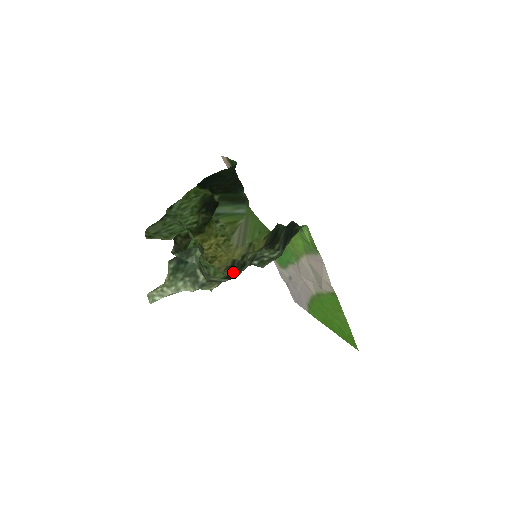
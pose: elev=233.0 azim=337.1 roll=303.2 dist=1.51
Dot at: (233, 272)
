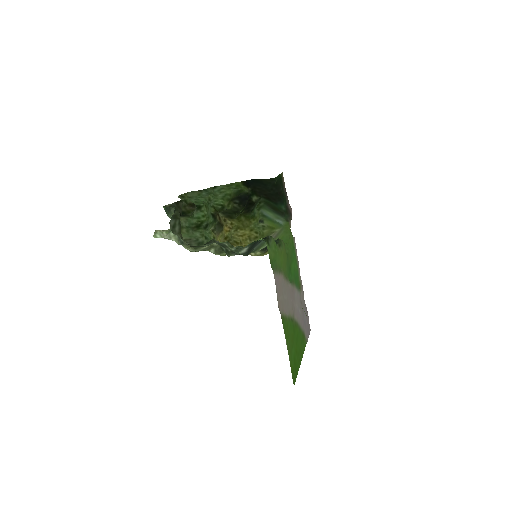
Dot at: occluded
